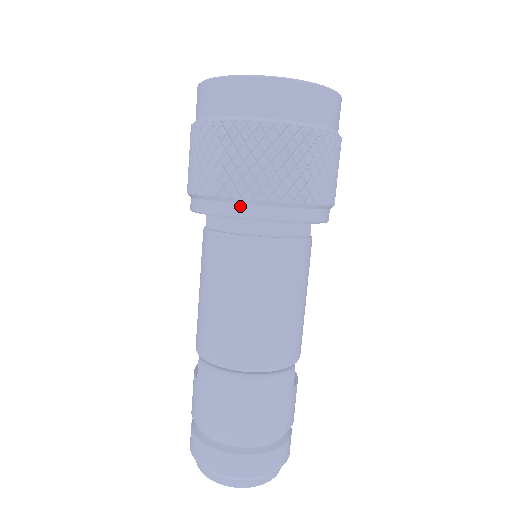
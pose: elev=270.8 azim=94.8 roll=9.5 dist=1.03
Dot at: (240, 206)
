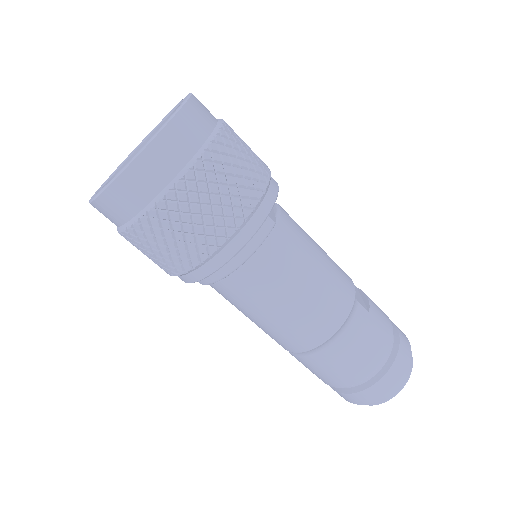
Dot at: (206, 266)
